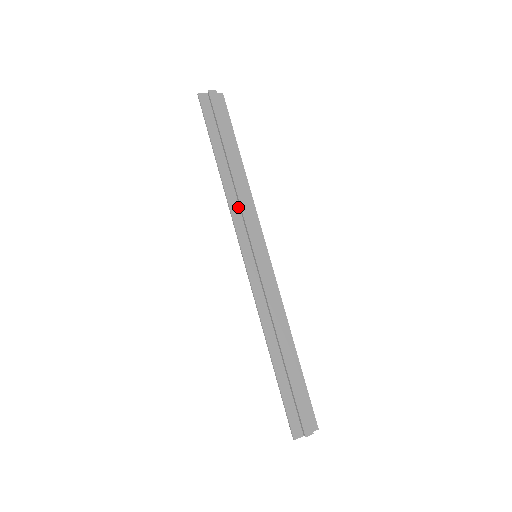
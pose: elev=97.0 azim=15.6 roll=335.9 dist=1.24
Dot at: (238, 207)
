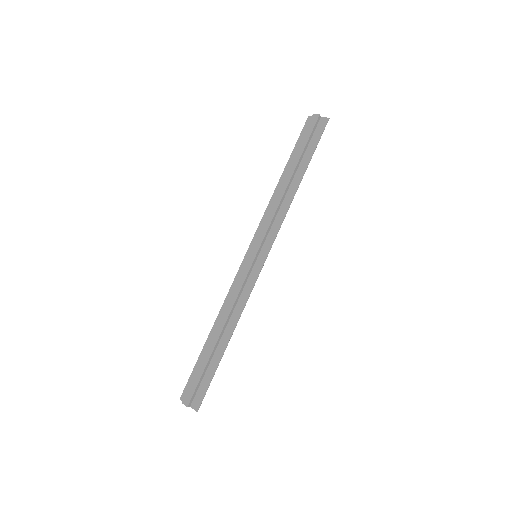
Dot at: occluded
